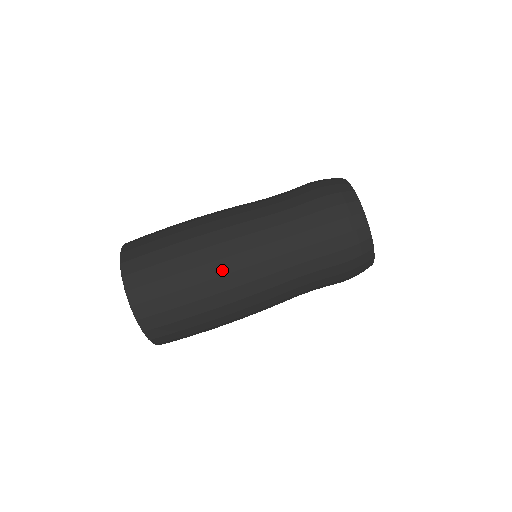
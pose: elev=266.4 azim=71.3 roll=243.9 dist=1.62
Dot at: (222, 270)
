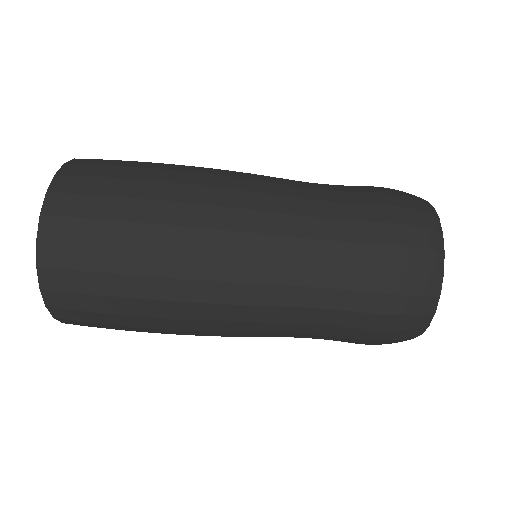
Dot at: (208, 182)
